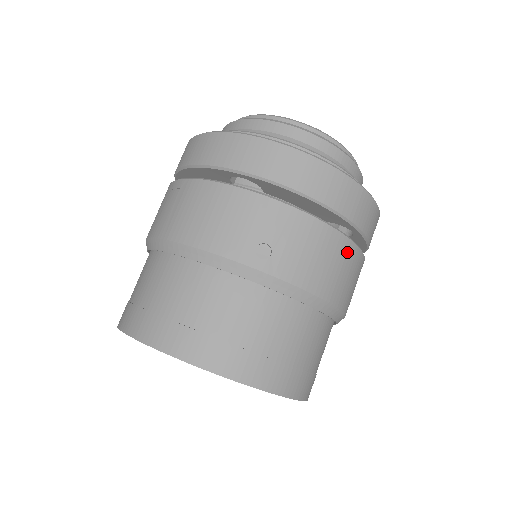
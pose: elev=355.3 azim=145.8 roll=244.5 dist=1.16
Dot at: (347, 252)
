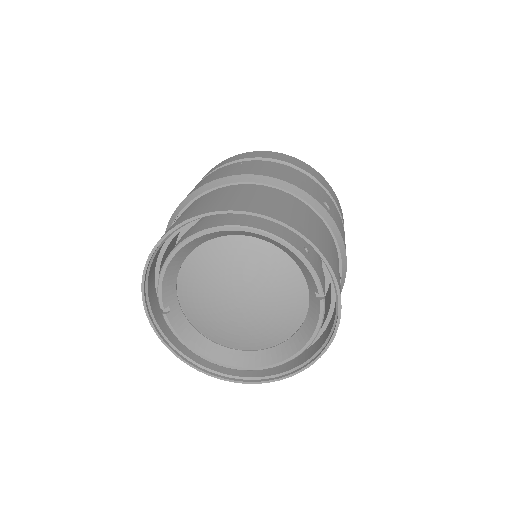
Dot at: occluded
